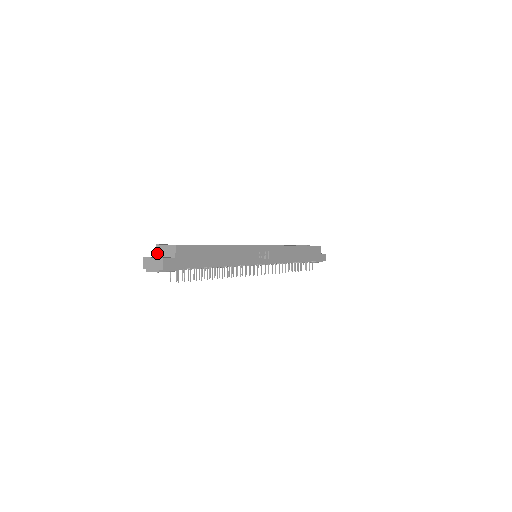
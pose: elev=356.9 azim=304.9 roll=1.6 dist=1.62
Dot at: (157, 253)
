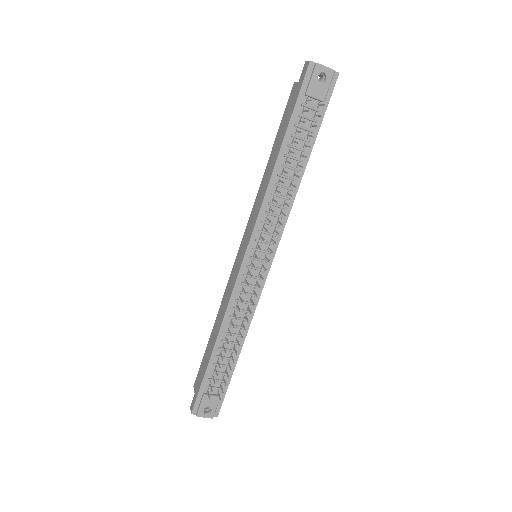
Dot at: occluded
